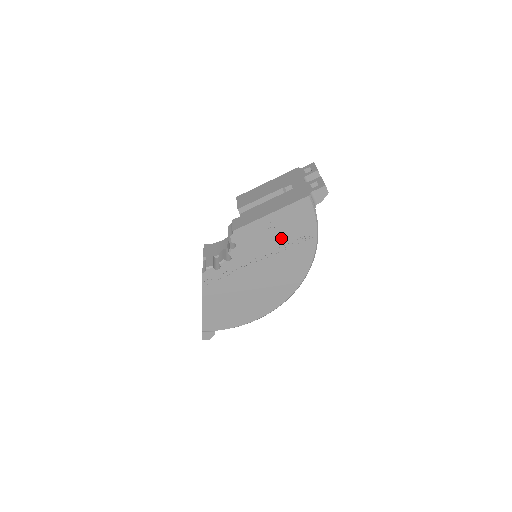
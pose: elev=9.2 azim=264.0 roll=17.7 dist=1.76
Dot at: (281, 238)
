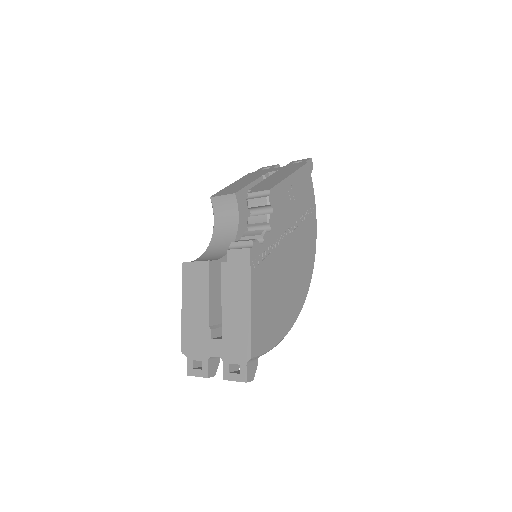
Dot at: (298, 207)
